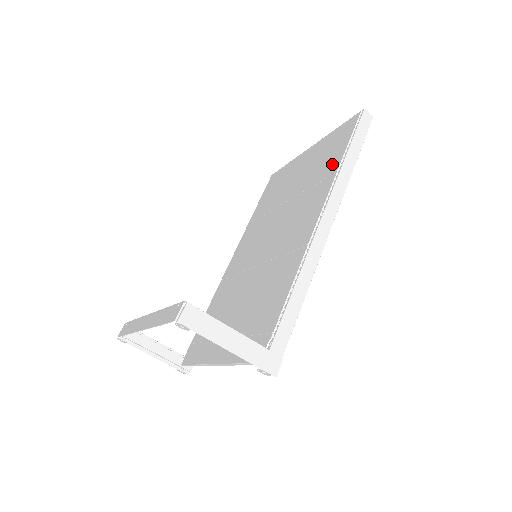
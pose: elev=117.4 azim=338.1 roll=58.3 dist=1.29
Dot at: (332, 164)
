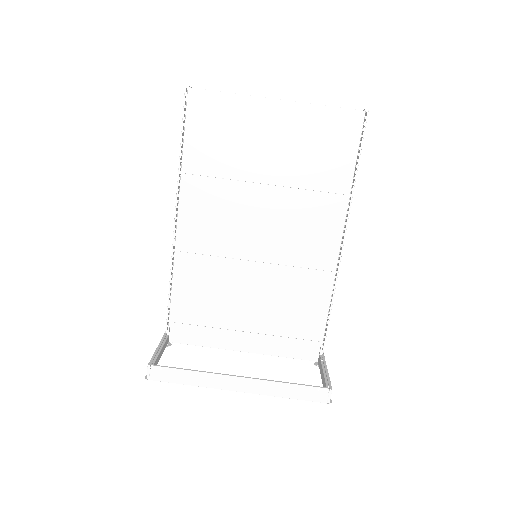
Dot at: (339, 177)
